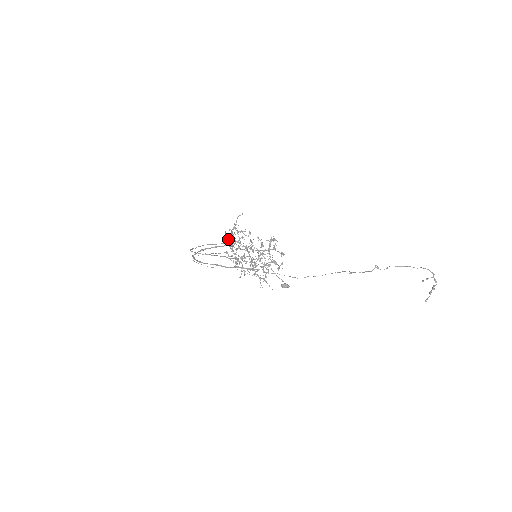
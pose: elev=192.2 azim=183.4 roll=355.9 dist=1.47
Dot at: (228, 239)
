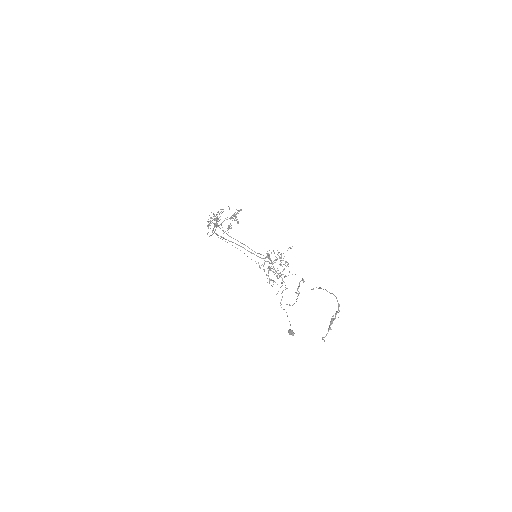
Dot at: (285, 276)
